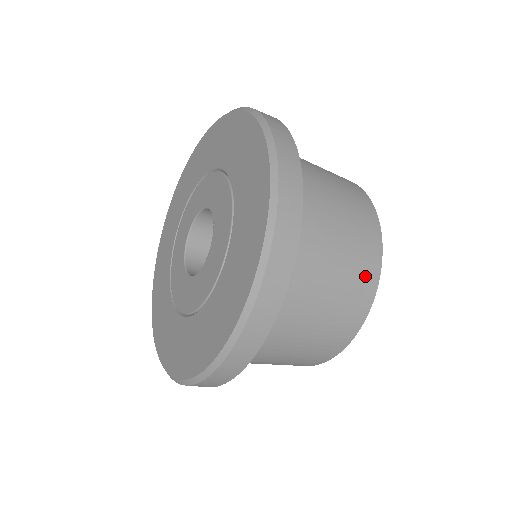
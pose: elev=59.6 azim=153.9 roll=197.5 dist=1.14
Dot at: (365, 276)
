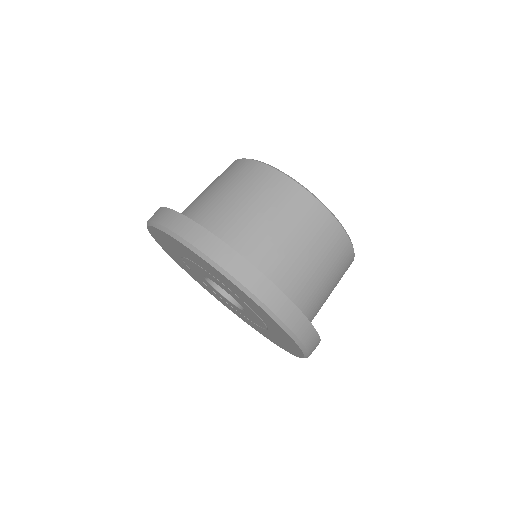
Dot at: (320, 223)
